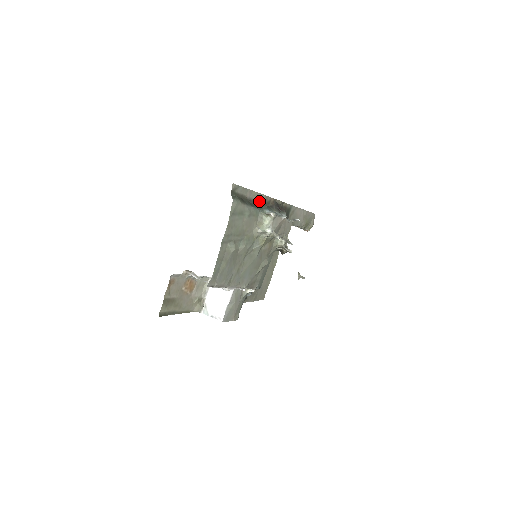
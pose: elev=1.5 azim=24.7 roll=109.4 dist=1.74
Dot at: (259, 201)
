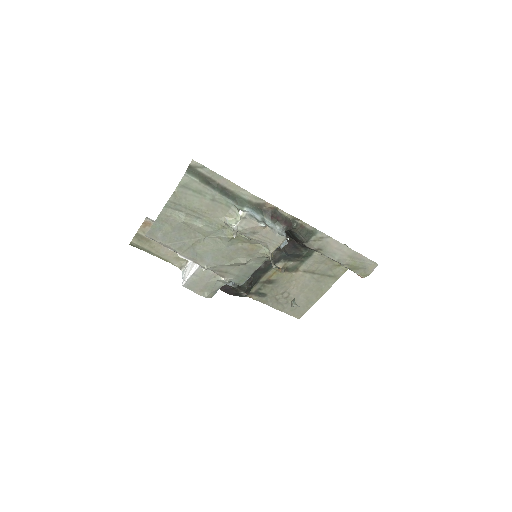
Dot at: (241, 196)
